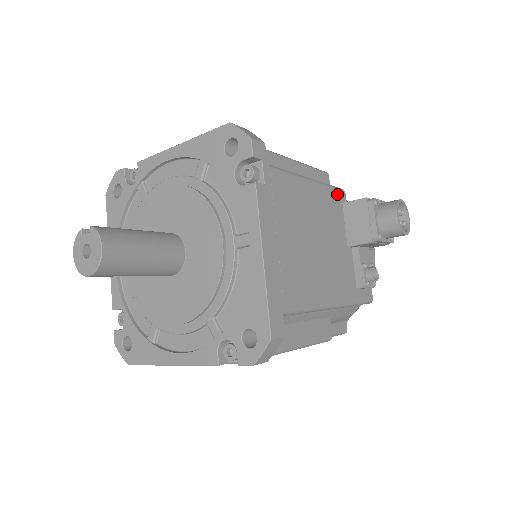
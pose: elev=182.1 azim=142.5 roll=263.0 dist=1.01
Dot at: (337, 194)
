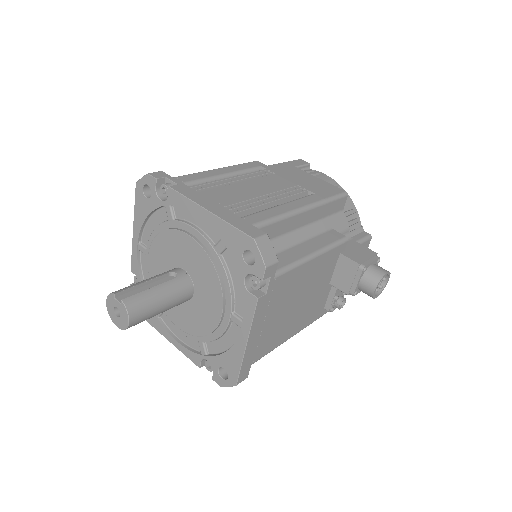
Dot at: (338, 249)
